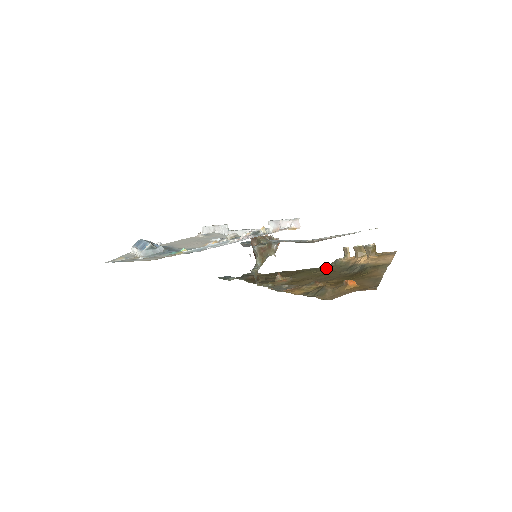
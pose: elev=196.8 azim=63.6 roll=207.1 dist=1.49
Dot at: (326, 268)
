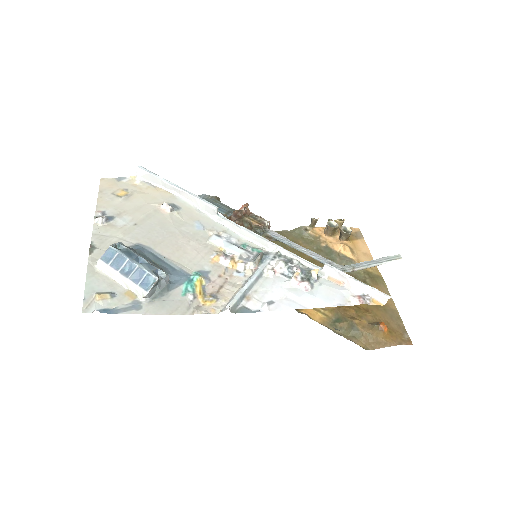
Dot at: (293, 240)
